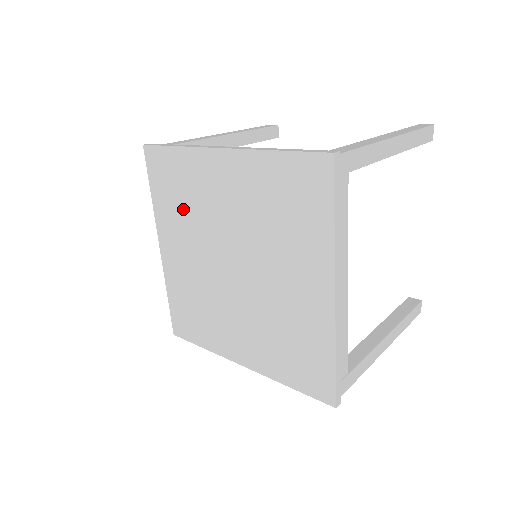
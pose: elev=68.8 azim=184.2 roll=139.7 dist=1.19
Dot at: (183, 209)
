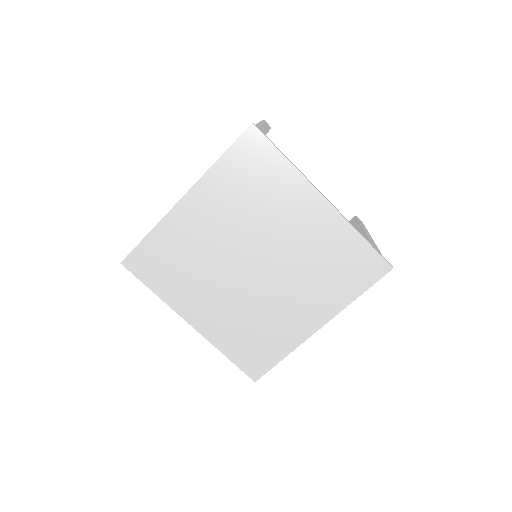
Dot at: (186, 271)
